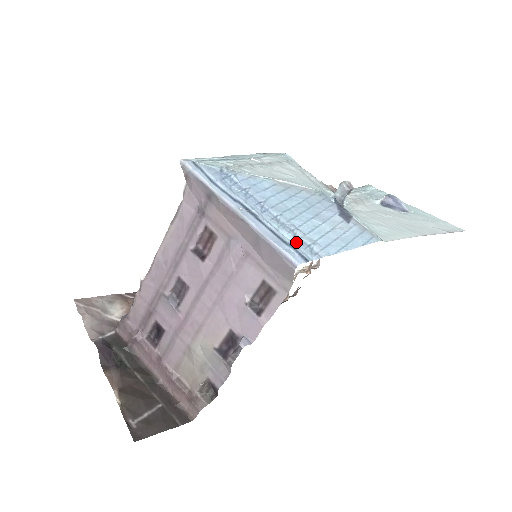
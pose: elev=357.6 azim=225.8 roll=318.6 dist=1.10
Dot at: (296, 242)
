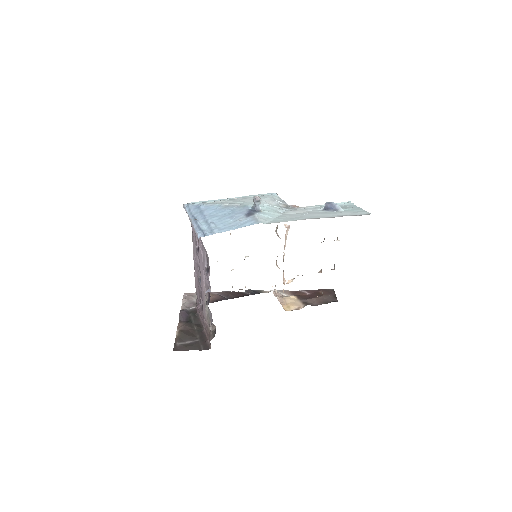
Dot at: (207, 229)
